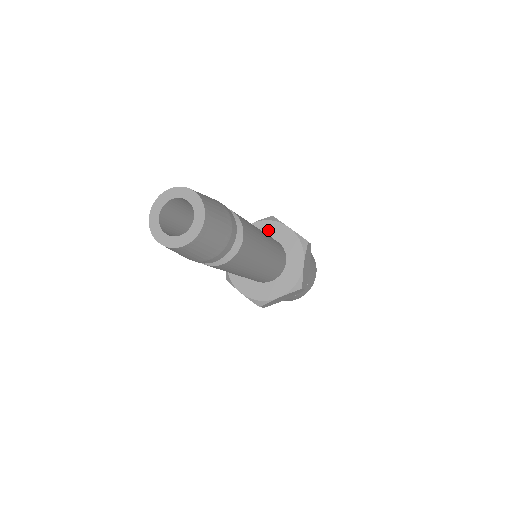
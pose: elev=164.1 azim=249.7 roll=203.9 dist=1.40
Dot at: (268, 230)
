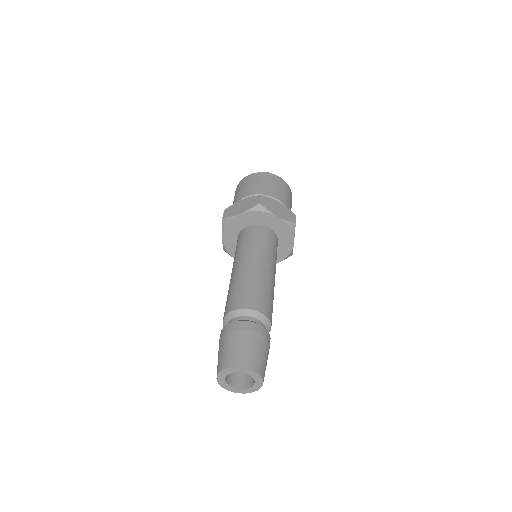
Dot at: (258, 219)
